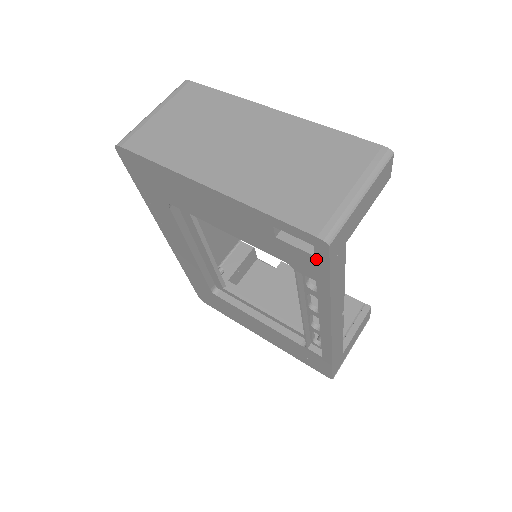
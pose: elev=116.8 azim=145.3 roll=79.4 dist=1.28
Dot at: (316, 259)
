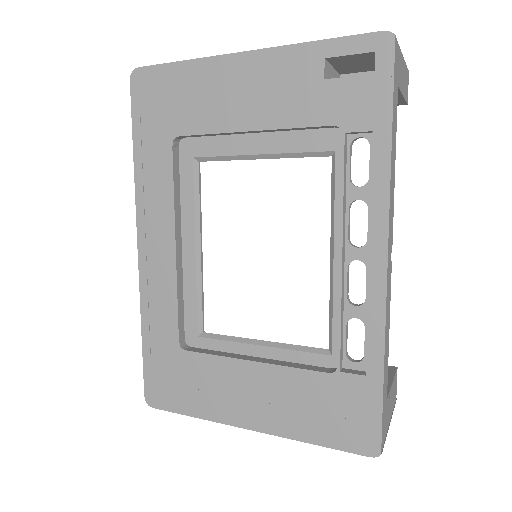
Dot at: (376, 78)
